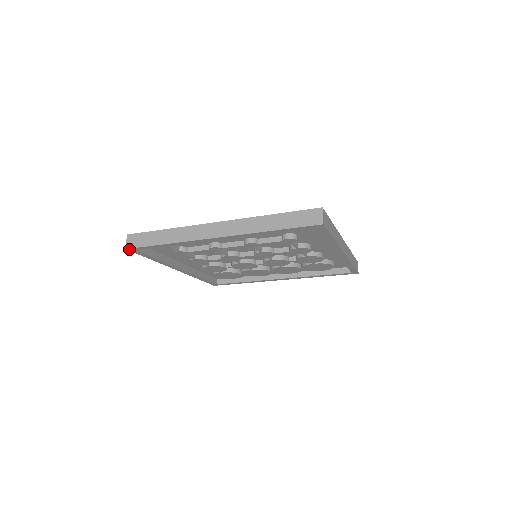
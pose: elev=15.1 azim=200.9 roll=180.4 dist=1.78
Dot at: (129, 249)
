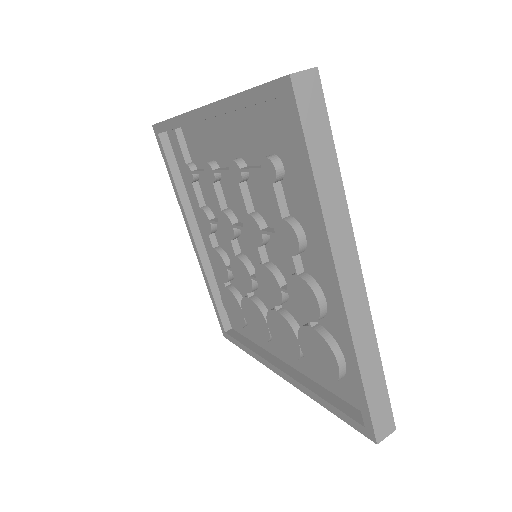
Dot at: (154, 127)
